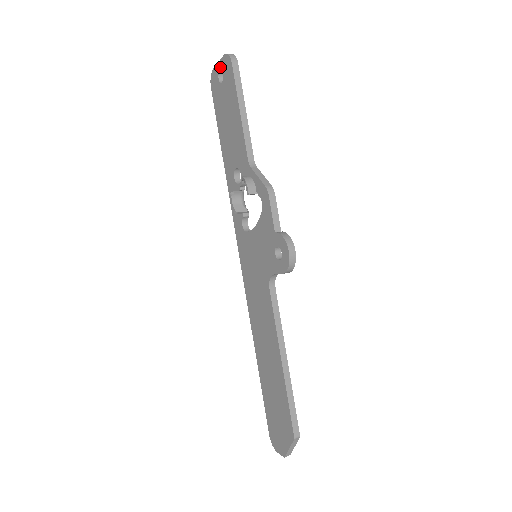
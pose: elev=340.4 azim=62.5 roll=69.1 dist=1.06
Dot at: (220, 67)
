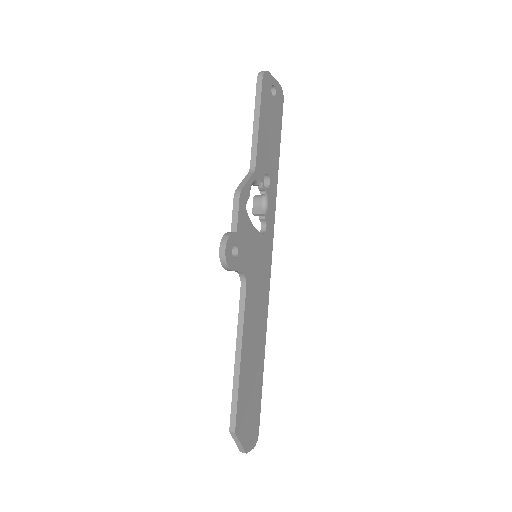
Dot at: occluded
